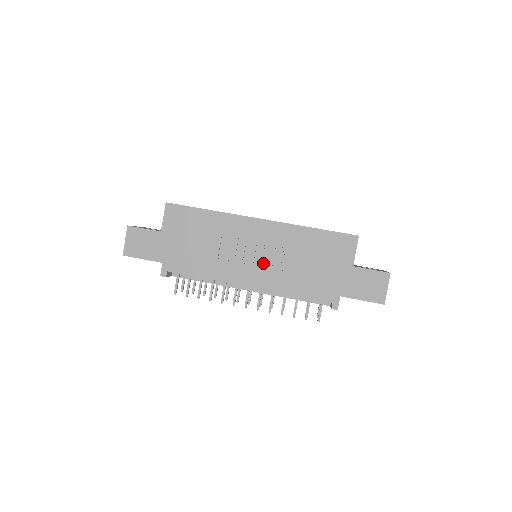
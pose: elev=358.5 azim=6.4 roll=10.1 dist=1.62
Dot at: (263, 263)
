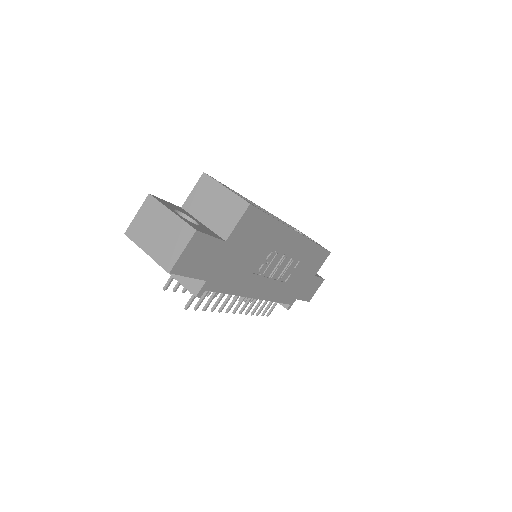
Dot at: (276, 275)
